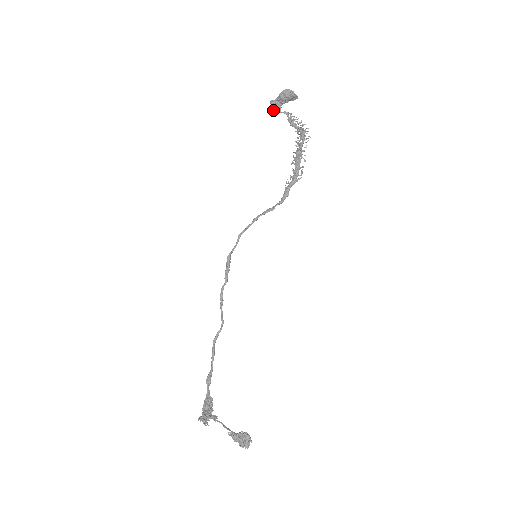
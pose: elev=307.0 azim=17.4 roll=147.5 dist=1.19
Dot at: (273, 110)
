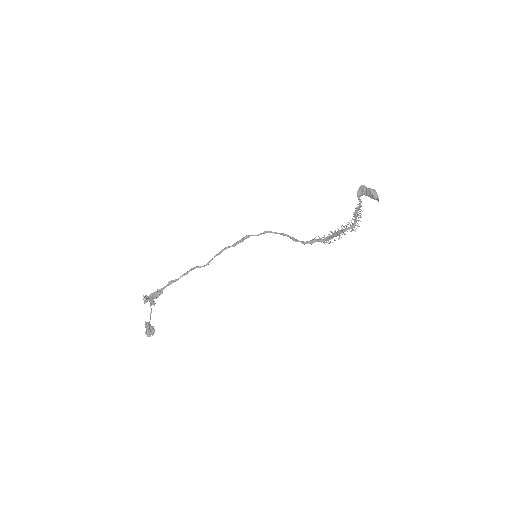
Dot at: (357, 191)
